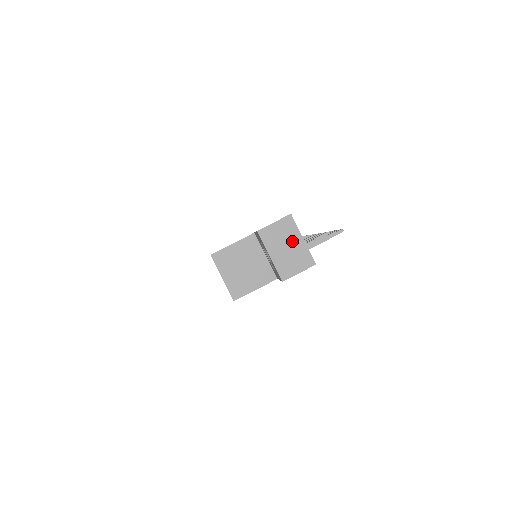
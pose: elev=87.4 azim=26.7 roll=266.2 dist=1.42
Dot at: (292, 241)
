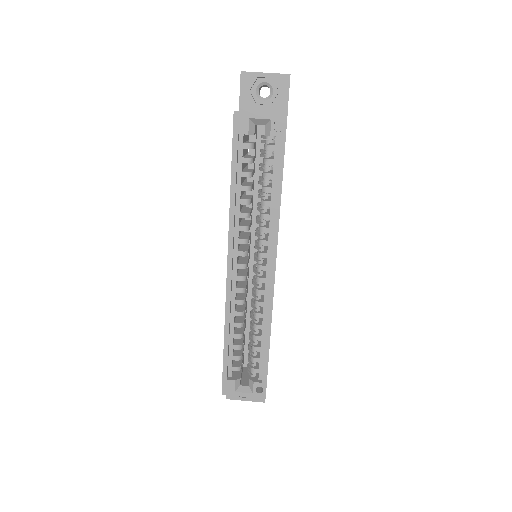
Dot at: occluded
